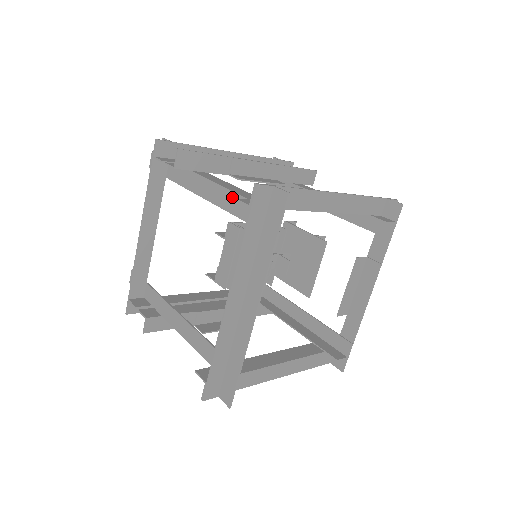
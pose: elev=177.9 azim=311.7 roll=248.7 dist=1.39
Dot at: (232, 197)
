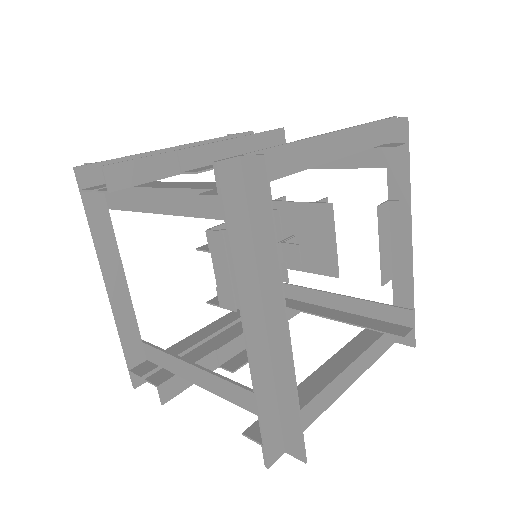
Dot at: (193, 196)
